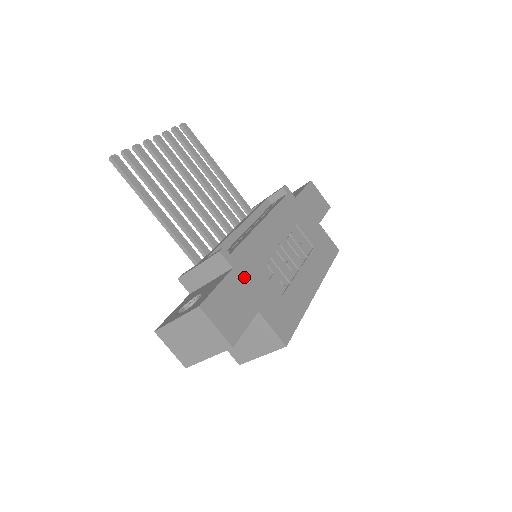
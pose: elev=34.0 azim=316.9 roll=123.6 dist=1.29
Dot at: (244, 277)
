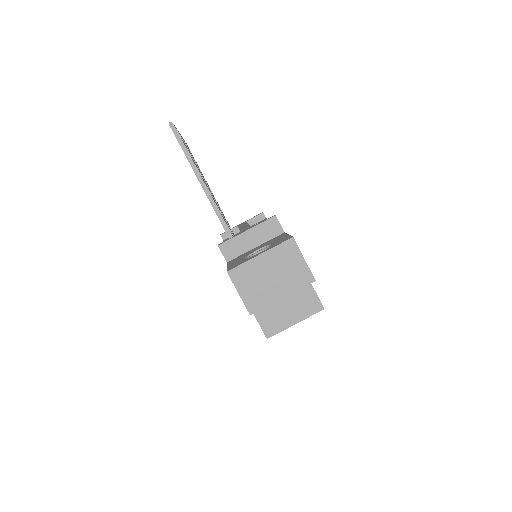
Dot at: occluded
